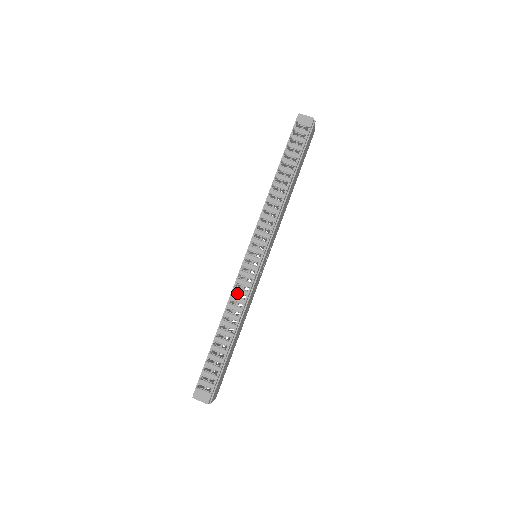
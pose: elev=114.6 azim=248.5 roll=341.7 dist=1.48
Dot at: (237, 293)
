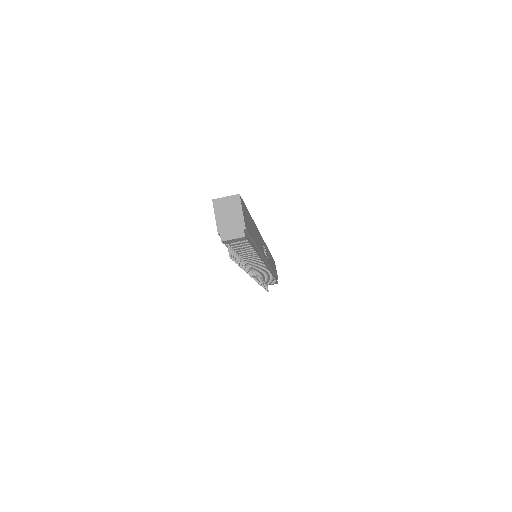
Dot at: occluded
